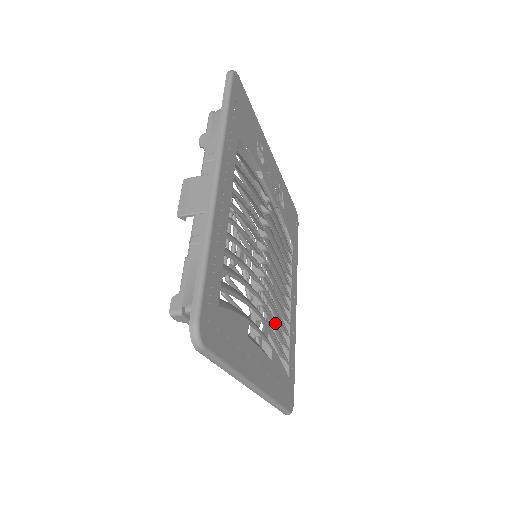
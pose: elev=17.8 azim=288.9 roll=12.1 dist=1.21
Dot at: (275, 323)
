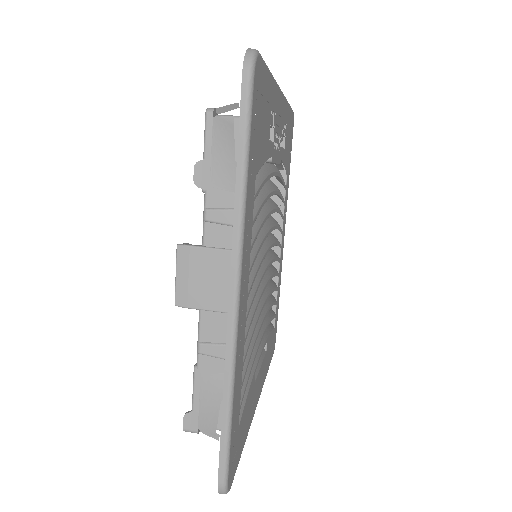
Dot at: (270, 308)
